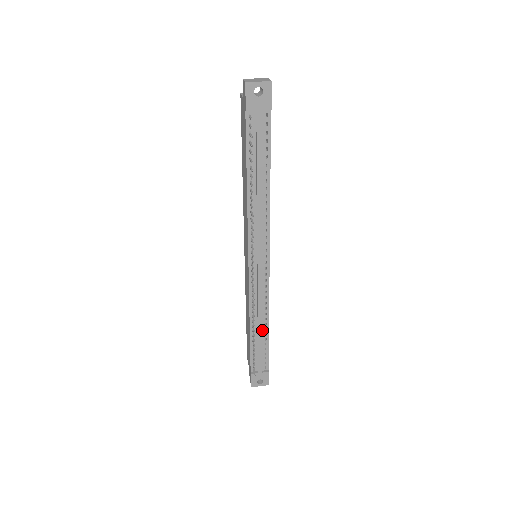
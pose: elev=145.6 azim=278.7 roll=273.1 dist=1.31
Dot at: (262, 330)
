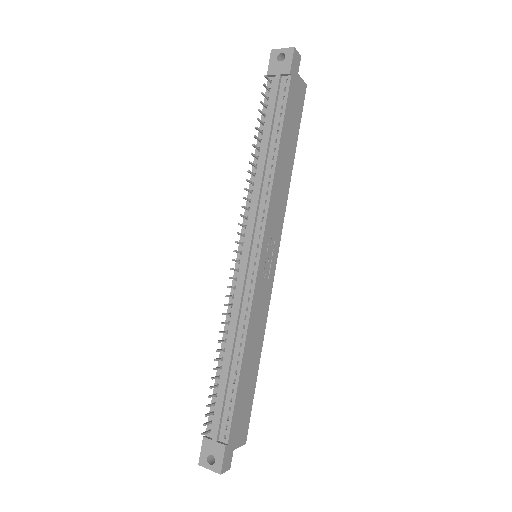
Dot at: (233, 363)
